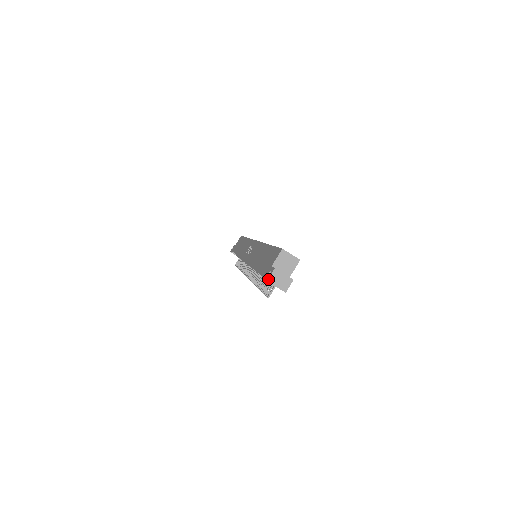
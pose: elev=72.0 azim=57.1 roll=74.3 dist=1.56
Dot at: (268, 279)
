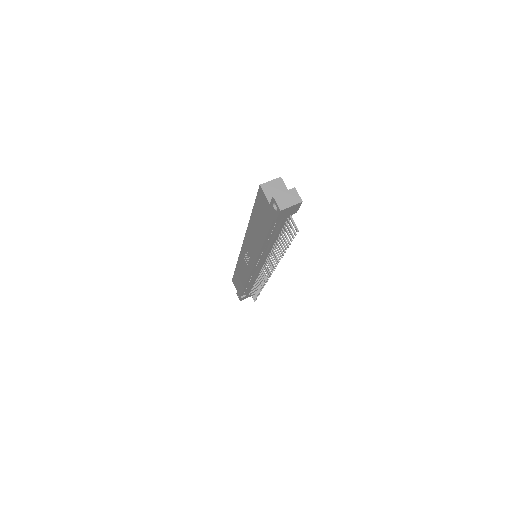
Dot at: (279, 208)
